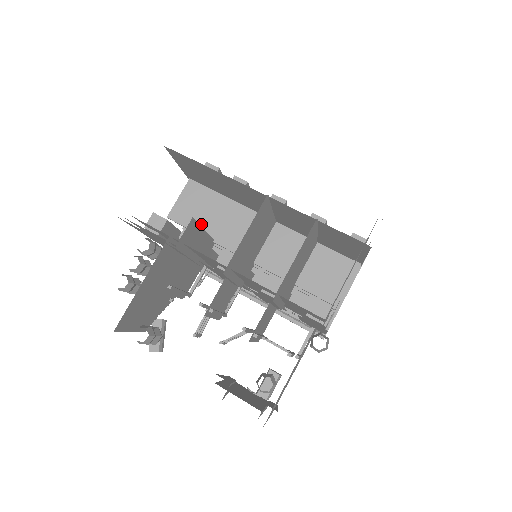
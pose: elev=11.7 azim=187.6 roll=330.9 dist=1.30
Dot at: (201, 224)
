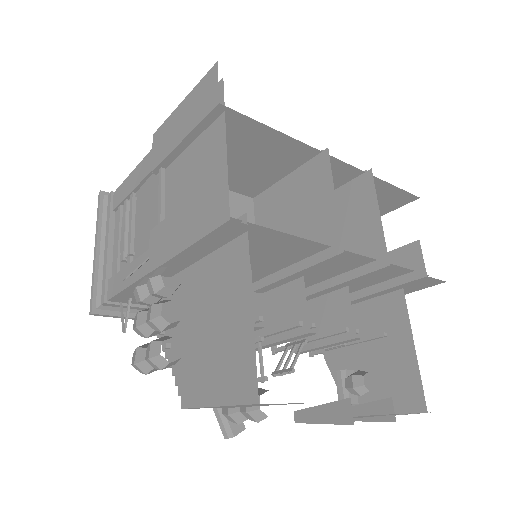
Dot at: occluded
